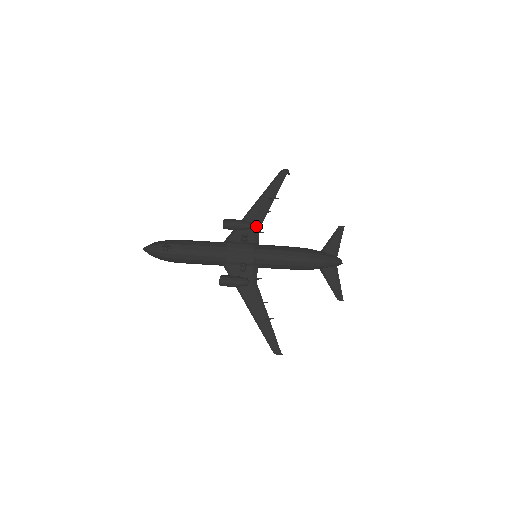
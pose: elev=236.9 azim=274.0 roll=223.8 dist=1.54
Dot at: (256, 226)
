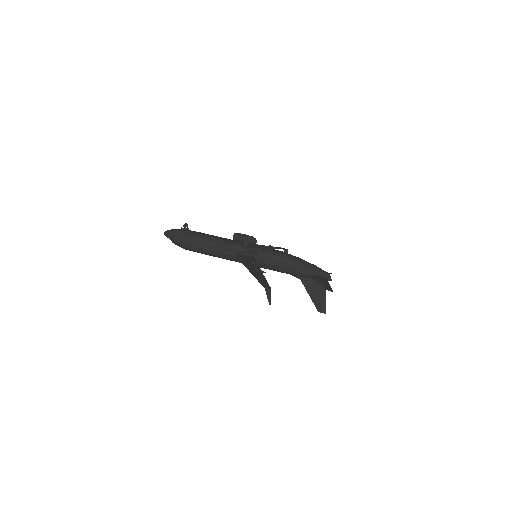
Dot at: occluded
